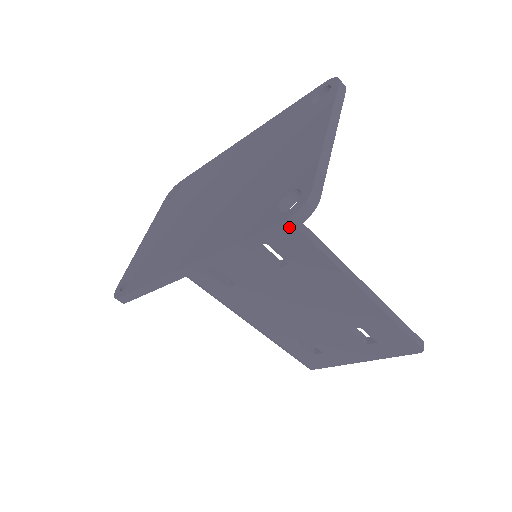
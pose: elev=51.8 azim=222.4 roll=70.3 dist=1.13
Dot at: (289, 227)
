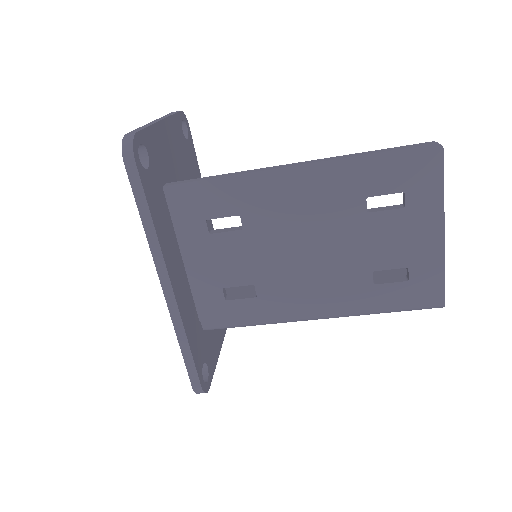
Dot at: (132, 163)
